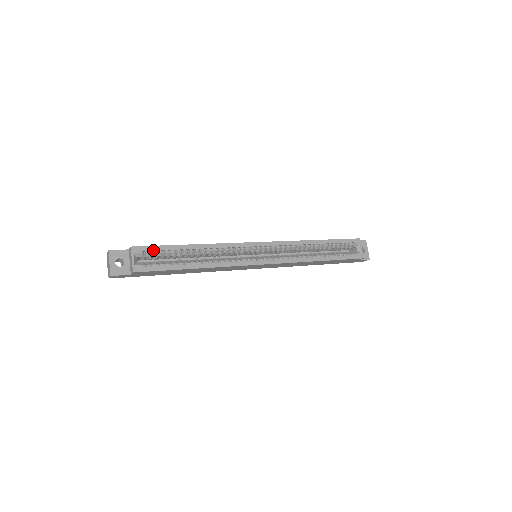
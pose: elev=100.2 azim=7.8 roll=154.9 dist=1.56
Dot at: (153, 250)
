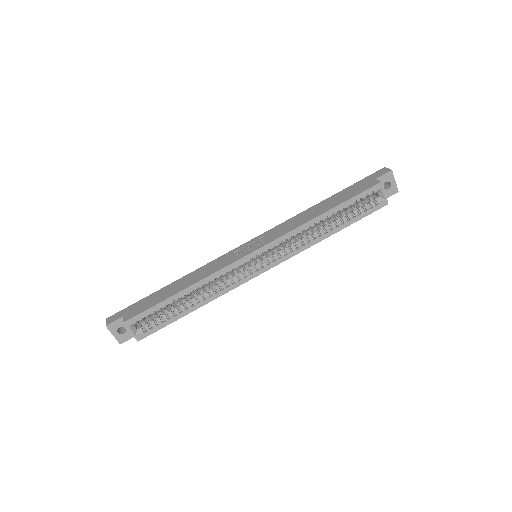
Dot at: (146, 315)
